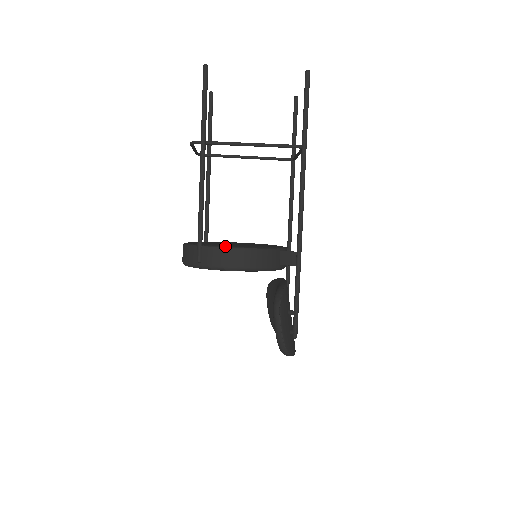
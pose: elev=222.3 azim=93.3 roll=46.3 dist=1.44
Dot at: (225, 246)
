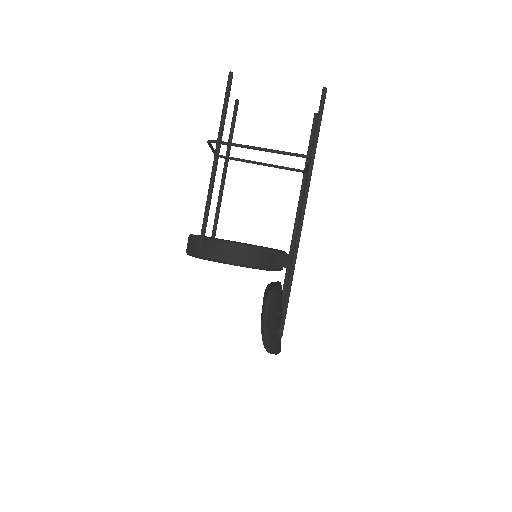
Dot at: (225, 240)
